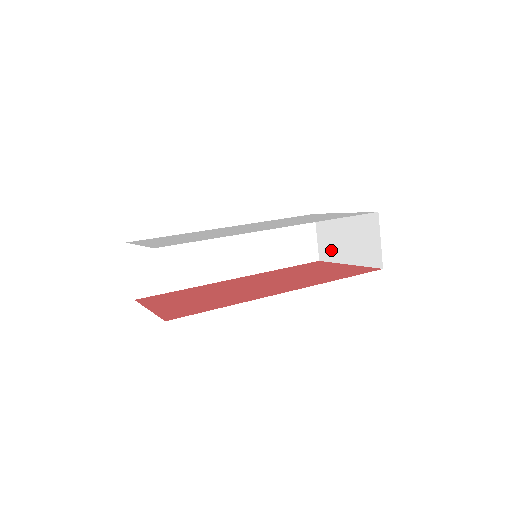
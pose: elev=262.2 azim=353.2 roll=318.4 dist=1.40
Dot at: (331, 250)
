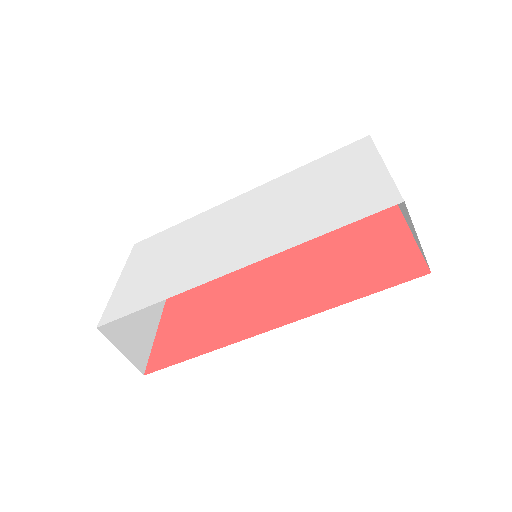
Dot at: occluded
